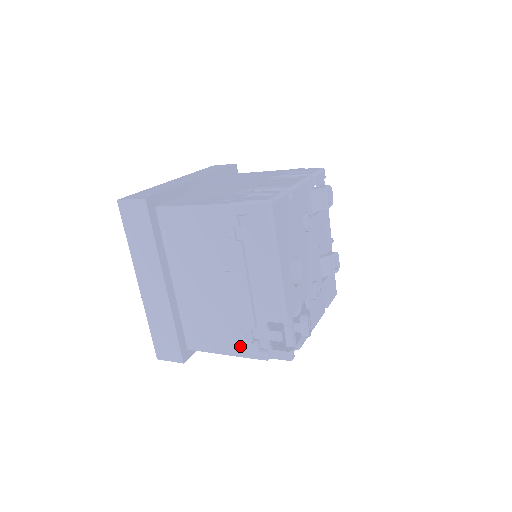
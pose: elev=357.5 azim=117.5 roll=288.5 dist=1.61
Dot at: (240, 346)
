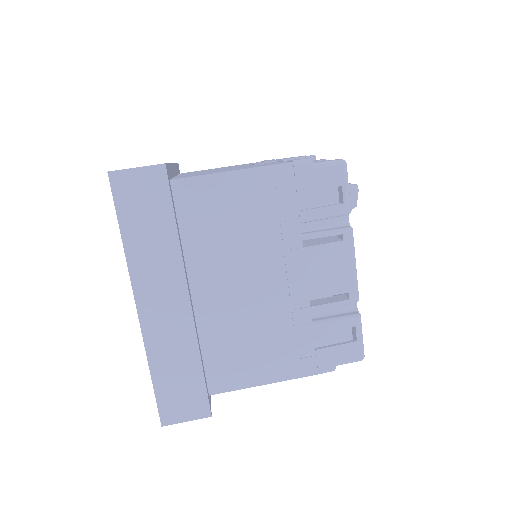
Dot at: occluded
